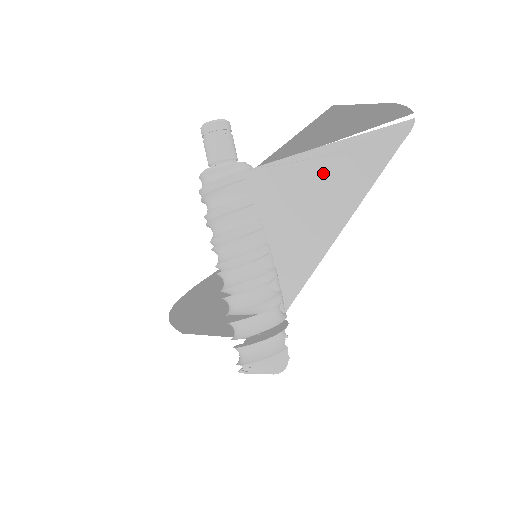
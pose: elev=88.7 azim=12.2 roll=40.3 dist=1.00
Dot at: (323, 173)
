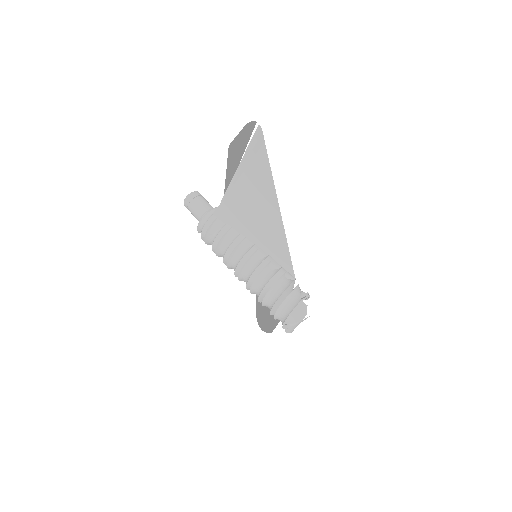
Dot at: (246, 186)
